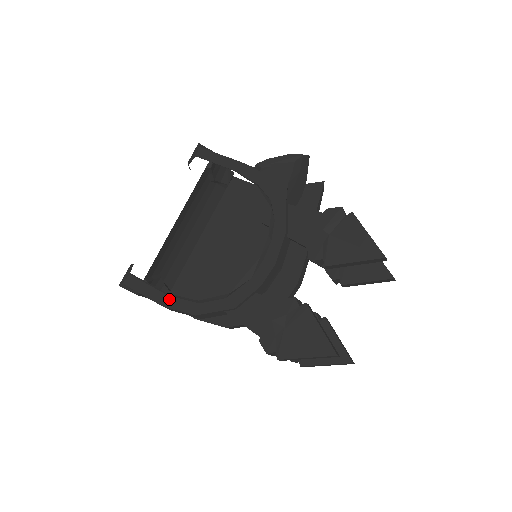
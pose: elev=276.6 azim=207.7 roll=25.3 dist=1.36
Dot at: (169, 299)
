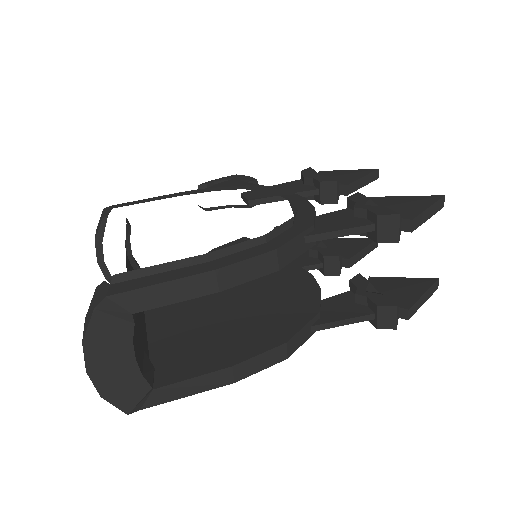
Dot at: (217, 261)
